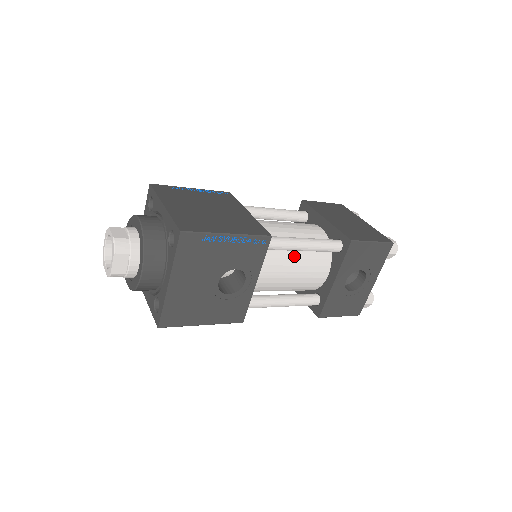
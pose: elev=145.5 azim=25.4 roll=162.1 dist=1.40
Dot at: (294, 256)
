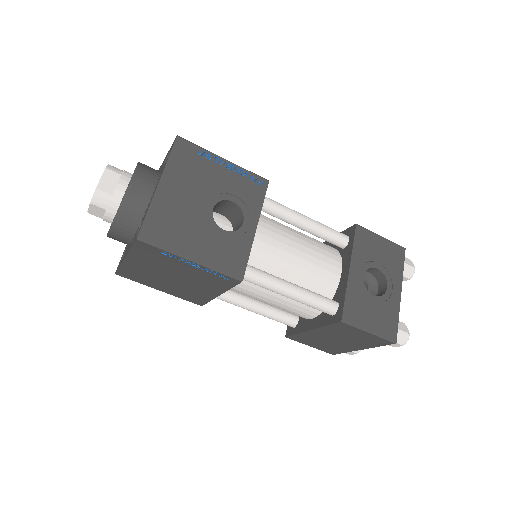
Dot at: (297, 236)
